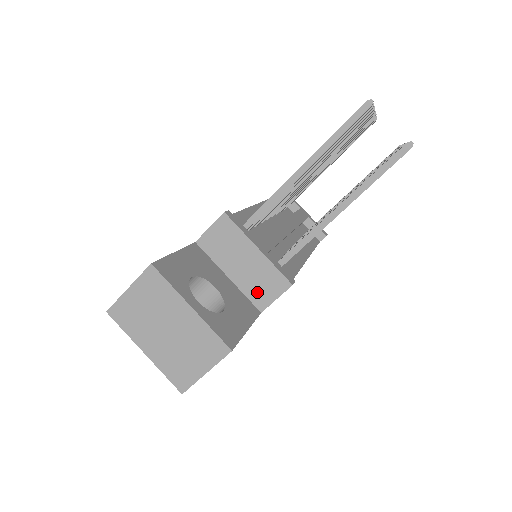
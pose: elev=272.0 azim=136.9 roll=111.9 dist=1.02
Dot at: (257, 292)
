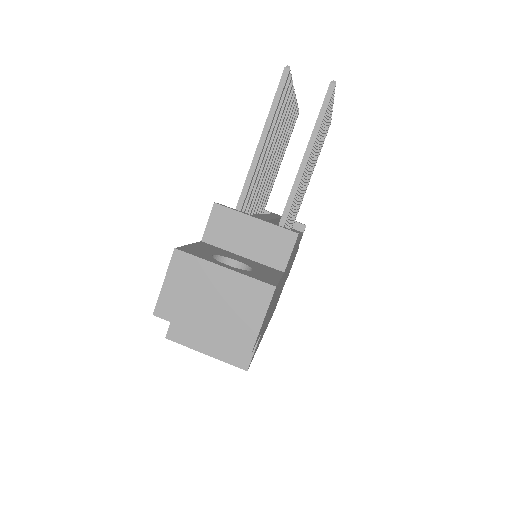
Dot at: (272, 256)
